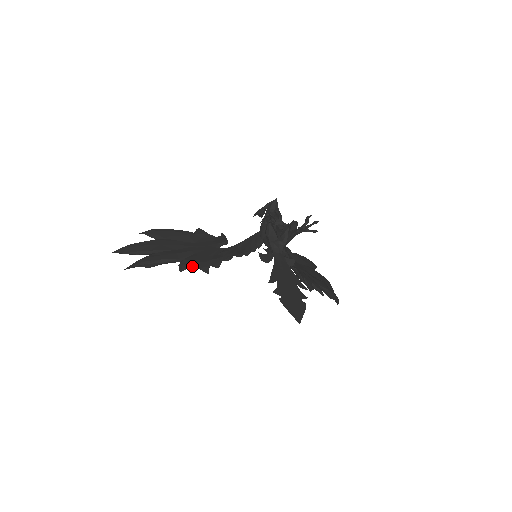
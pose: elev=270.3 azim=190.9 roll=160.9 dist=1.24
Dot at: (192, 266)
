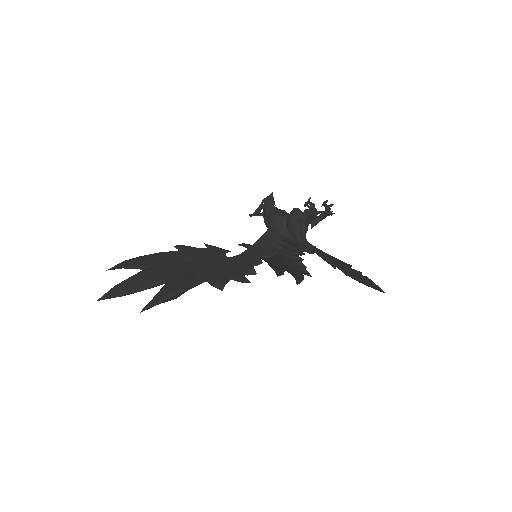
Dot at: (227, 281)
